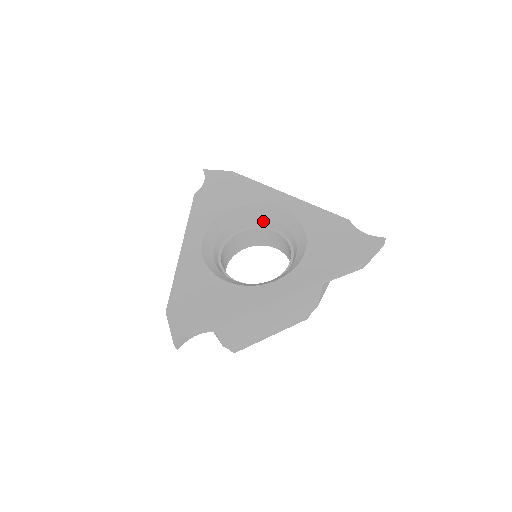
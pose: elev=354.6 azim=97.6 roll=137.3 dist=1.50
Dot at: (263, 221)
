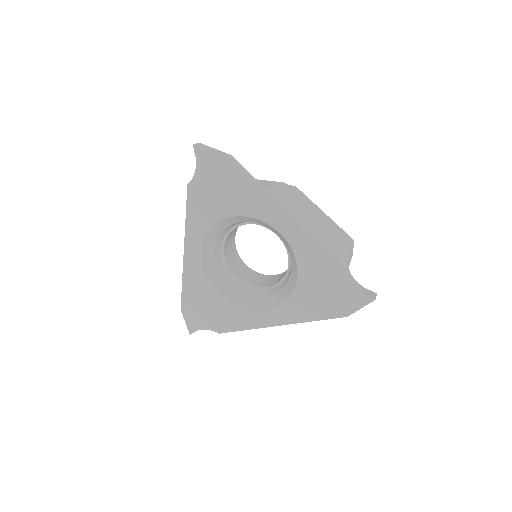
Dot at: (263, 225)
